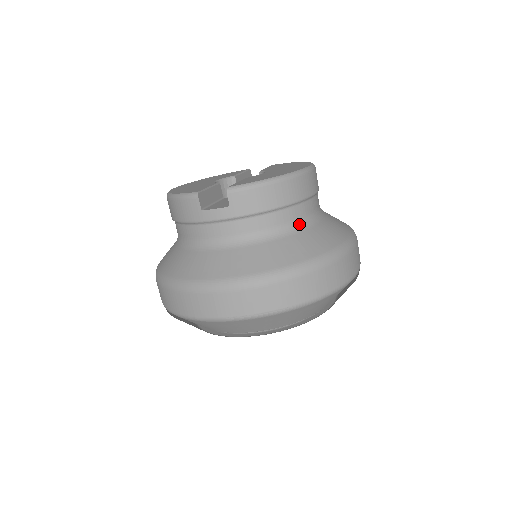
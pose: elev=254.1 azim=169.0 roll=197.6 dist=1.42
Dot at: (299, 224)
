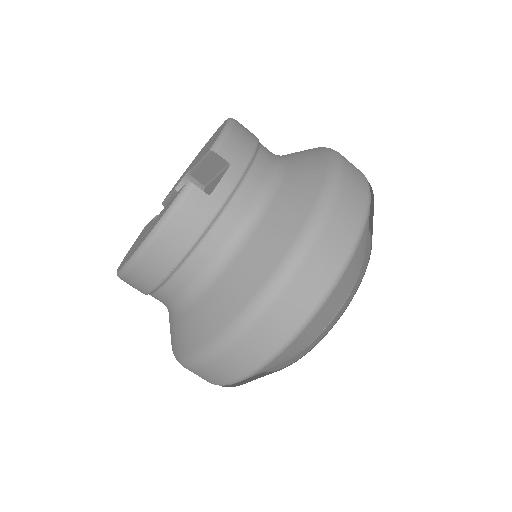
Dot at: (277, 156)
